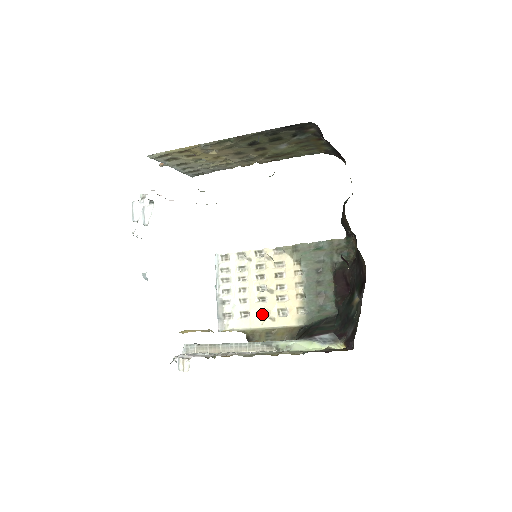
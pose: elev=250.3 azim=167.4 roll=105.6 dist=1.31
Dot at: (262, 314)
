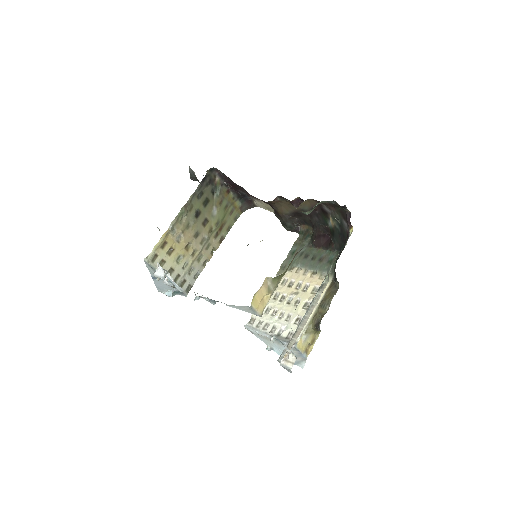
Dot at: (307, 307)
